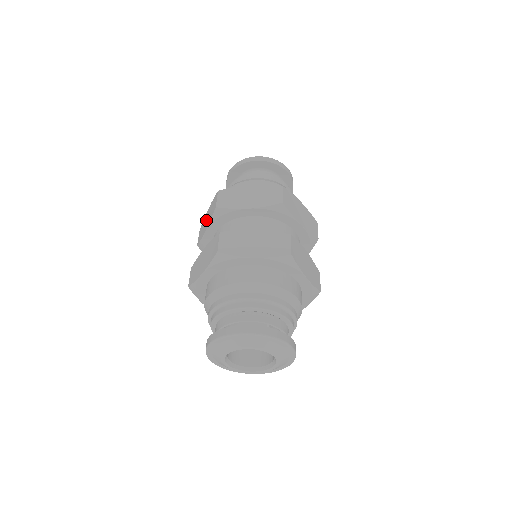
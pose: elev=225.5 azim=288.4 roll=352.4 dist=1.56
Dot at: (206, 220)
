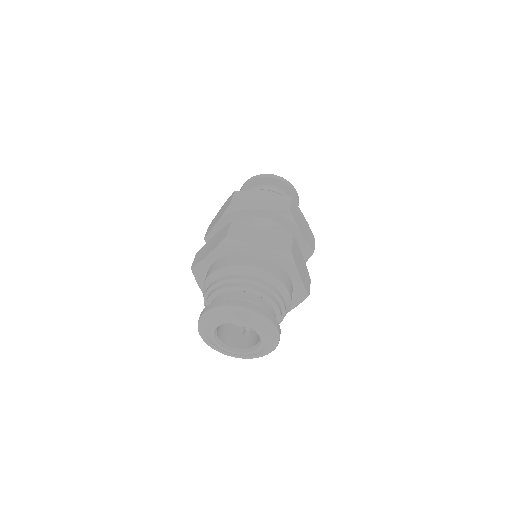
Dot at: occluded
